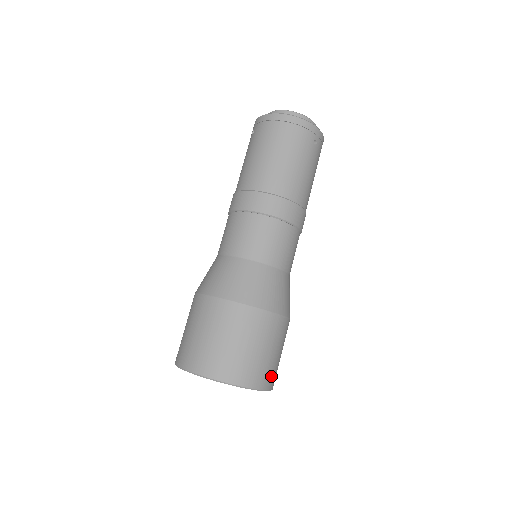
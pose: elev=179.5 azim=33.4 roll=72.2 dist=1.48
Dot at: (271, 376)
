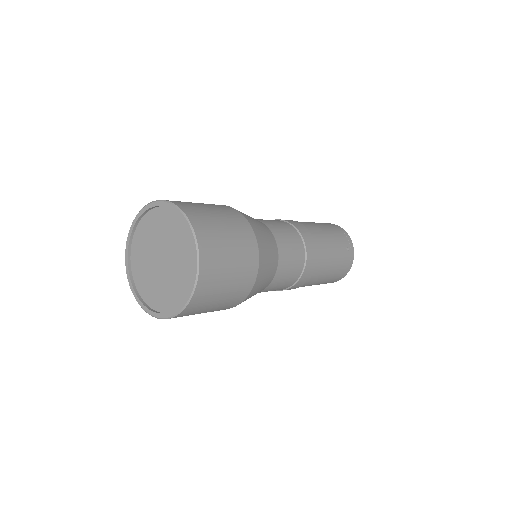
Dot at: (212, 265)
